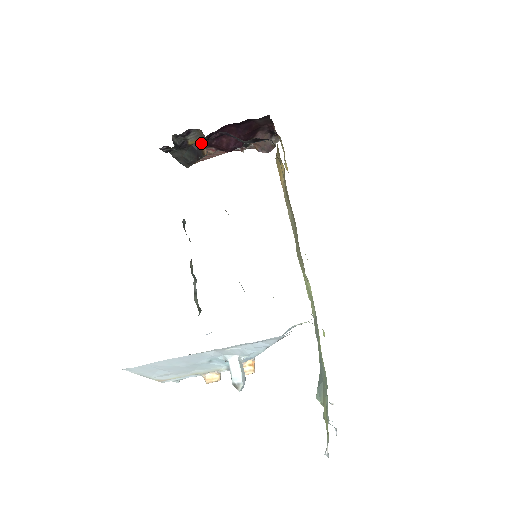
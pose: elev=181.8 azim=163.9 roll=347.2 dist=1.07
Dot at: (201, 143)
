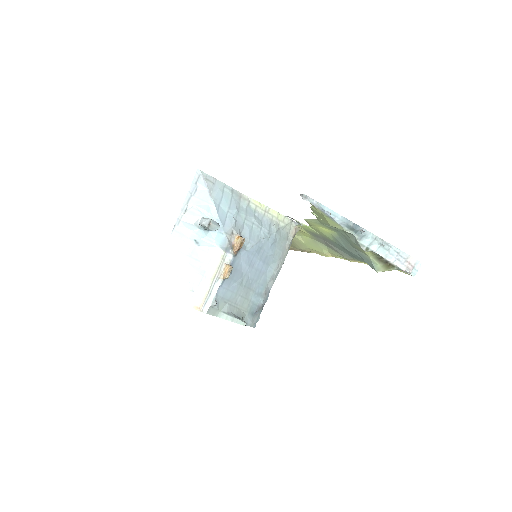
Dot at: occluded
